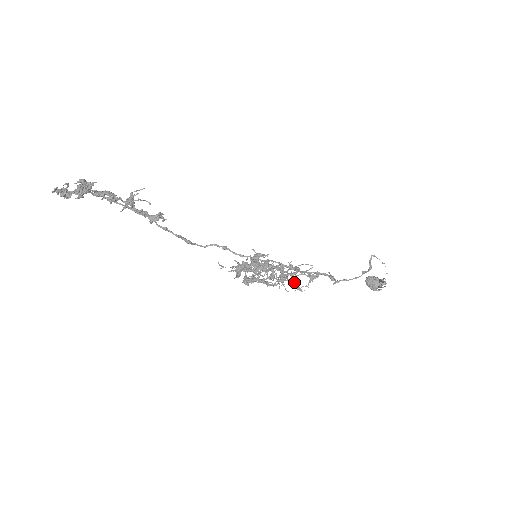
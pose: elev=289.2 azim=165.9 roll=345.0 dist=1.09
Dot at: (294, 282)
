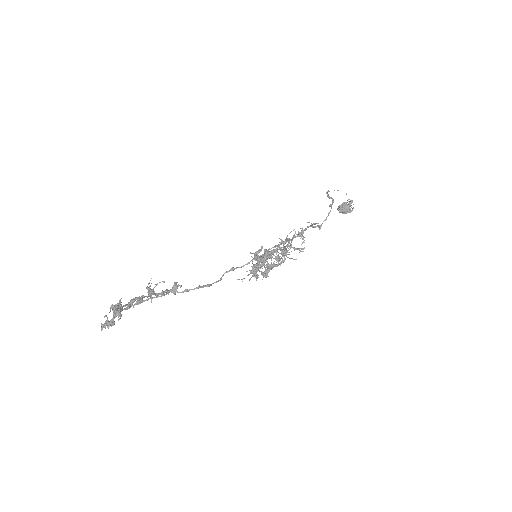
Dot at: (294, 248)
